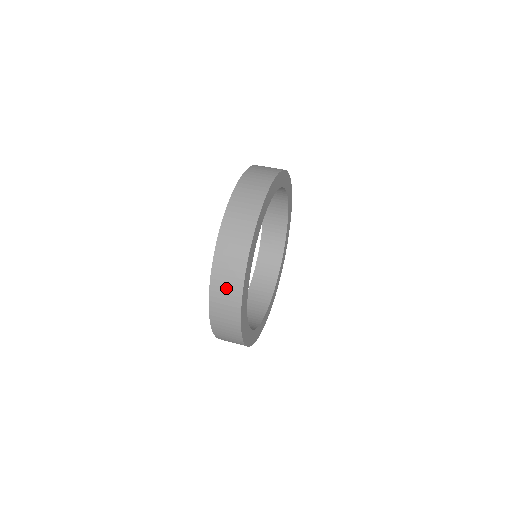
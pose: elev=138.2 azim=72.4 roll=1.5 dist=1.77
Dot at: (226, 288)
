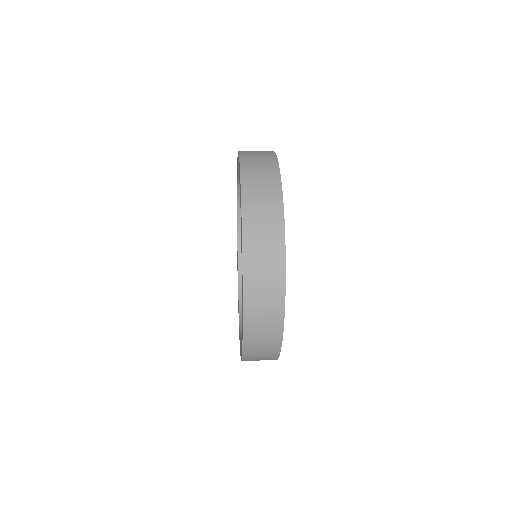
Dot at: (258, 155)
